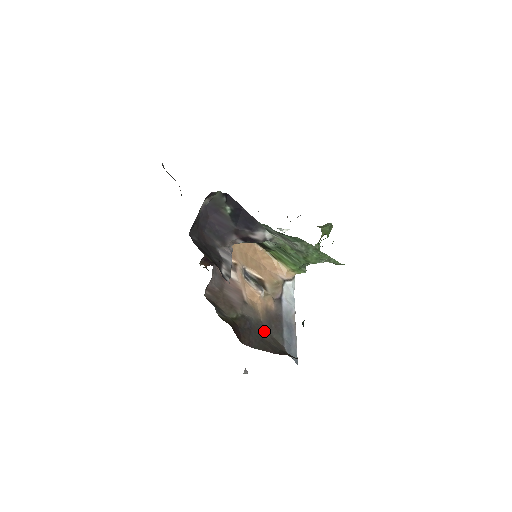
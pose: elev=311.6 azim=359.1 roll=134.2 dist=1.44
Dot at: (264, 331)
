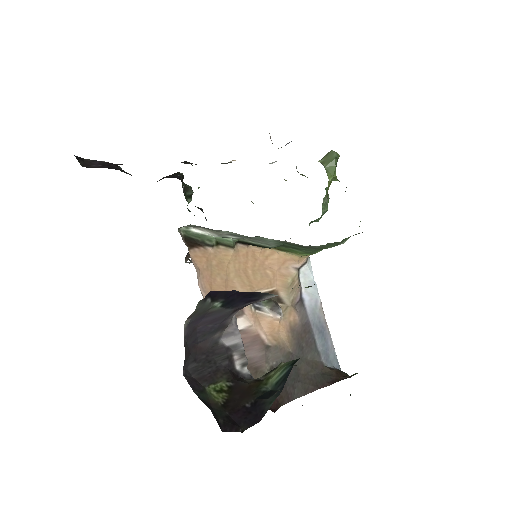
Dot at: (297, 363)
